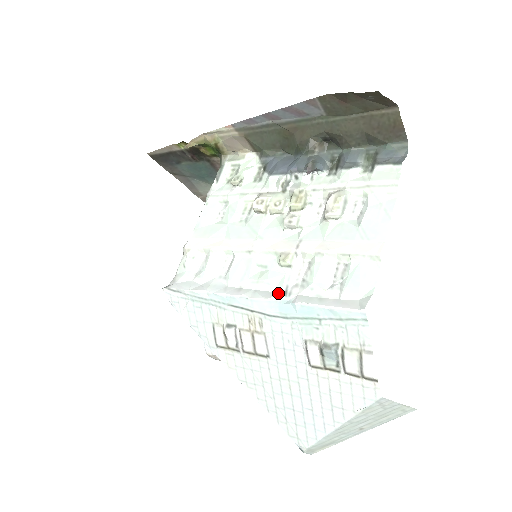
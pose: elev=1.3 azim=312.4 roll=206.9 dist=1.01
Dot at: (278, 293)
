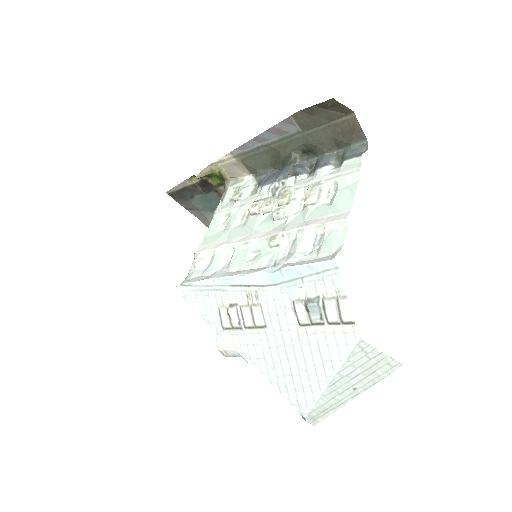
Dot at: (269, 266)
